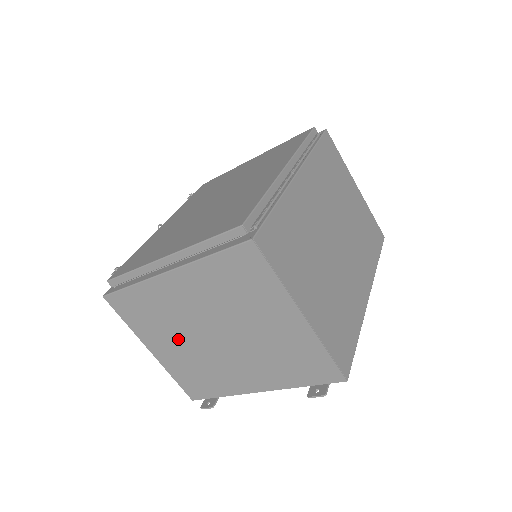
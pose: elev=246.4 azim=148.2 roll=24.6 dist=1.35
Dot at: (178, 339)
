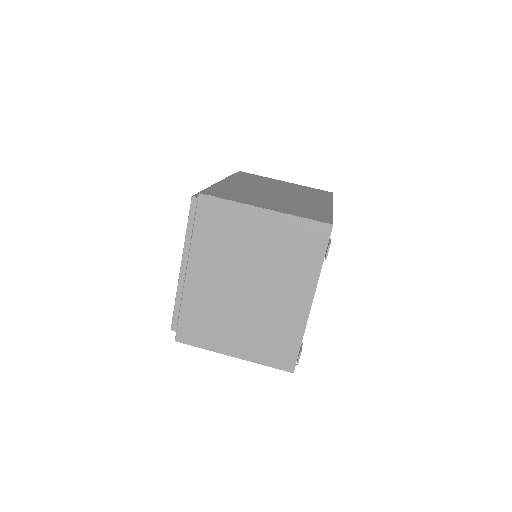
Dot at: (235, 321)
